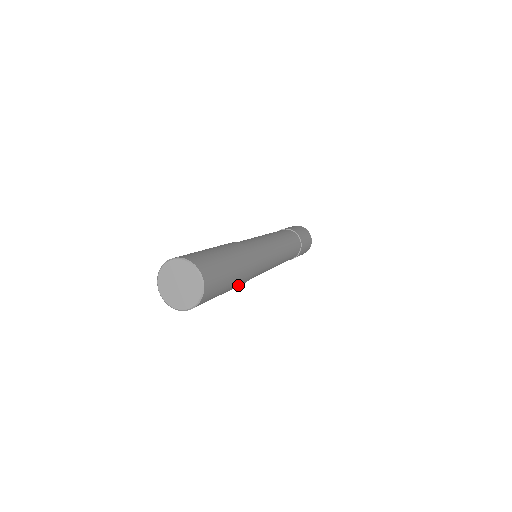
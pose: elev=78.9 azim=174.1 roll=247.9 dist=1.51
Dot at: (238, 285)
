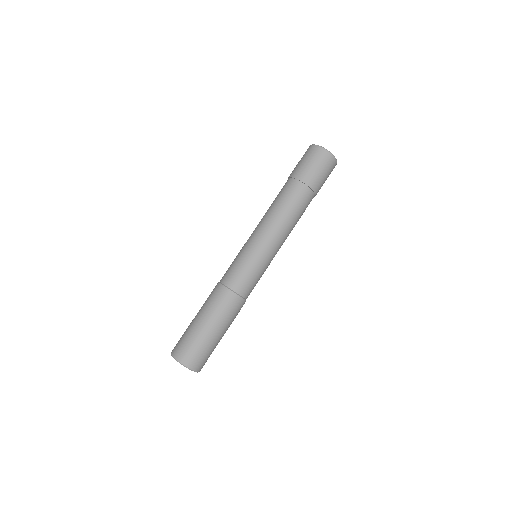
Dot at: (235, 317)
